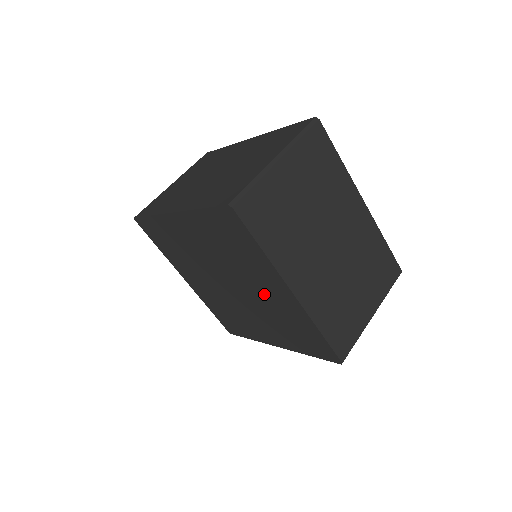
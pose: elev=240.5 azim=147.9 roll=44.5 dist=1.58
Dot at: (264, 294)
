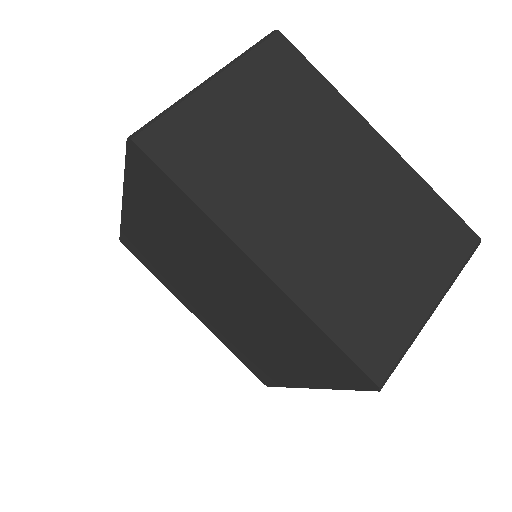
Dot at: (264, 346)
